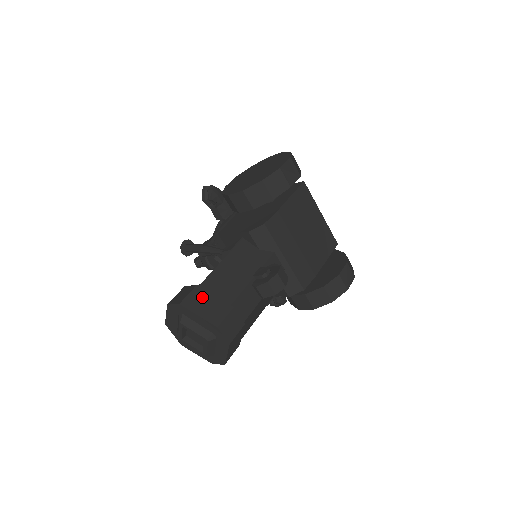
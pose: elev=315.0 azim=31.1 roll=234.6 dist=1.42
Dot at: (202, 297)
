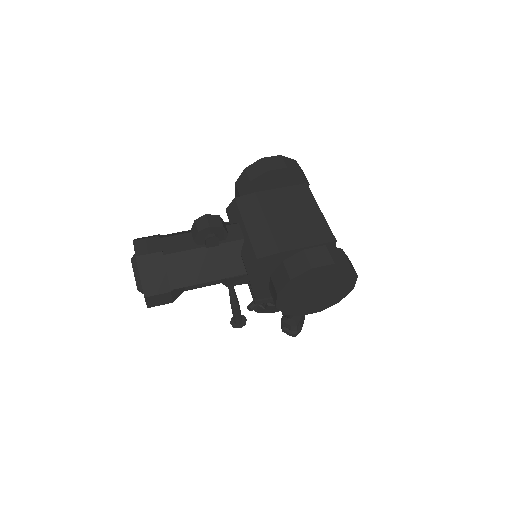
Dot at: occluded
